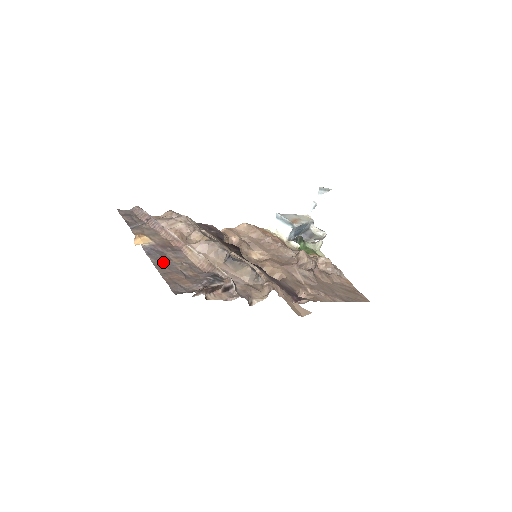
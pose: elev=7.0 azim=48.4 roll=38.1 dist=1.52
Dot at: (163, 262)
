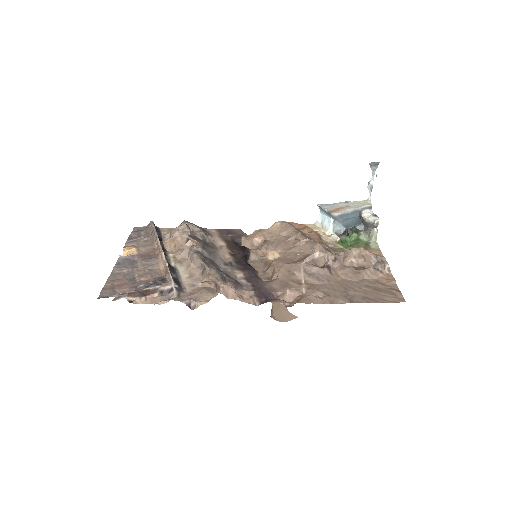
Dot at: (125, 270)
